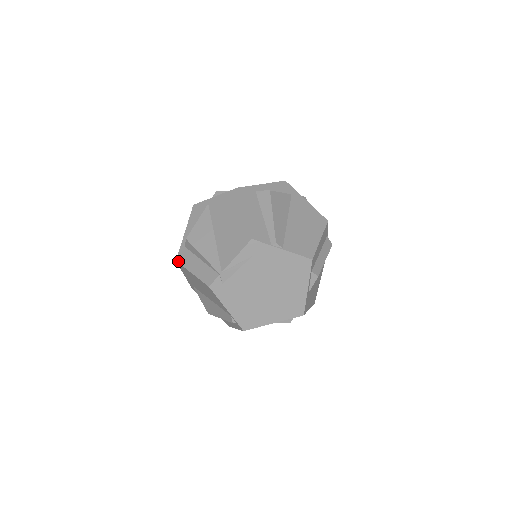
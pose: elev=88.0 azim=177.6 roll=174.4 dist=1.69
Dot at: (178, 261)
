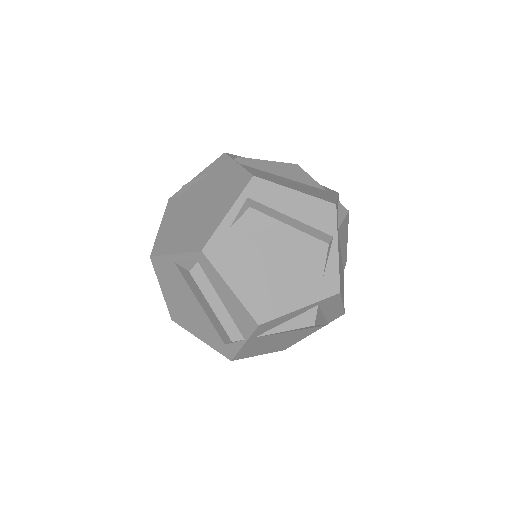
Dot at: occluded
